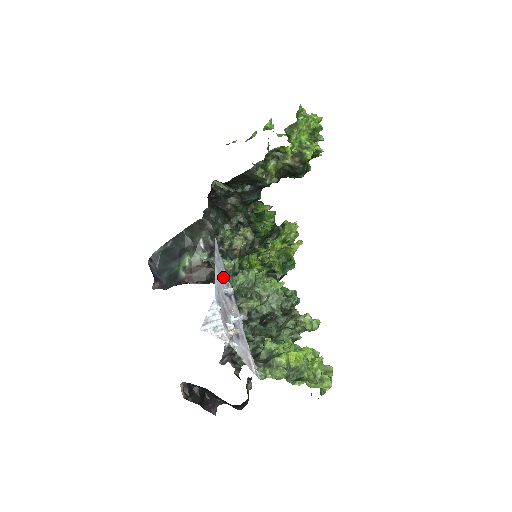
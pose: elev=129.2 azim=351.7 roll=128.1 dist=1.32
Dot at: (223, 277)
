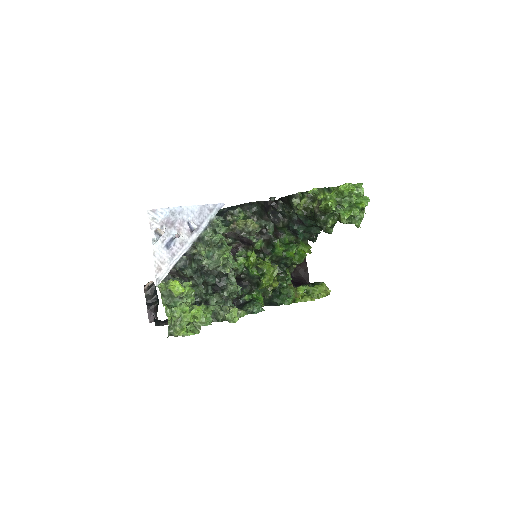
Dot at: (201, 219)
